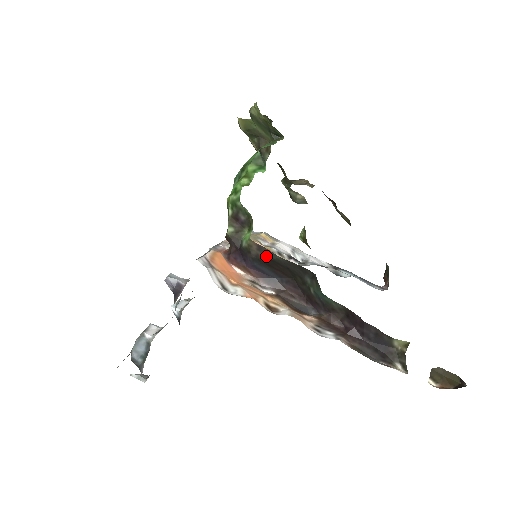
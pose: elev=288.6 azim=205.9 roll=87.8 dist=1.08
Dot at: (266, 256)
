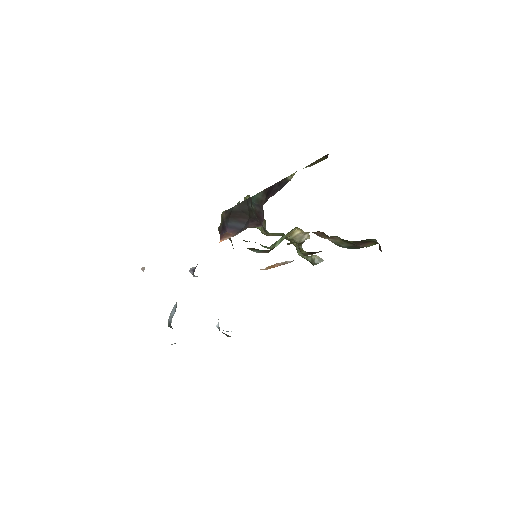
Dot at: (229, 213)
